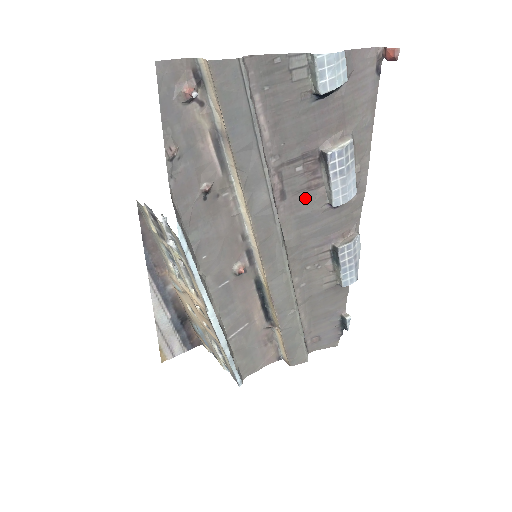
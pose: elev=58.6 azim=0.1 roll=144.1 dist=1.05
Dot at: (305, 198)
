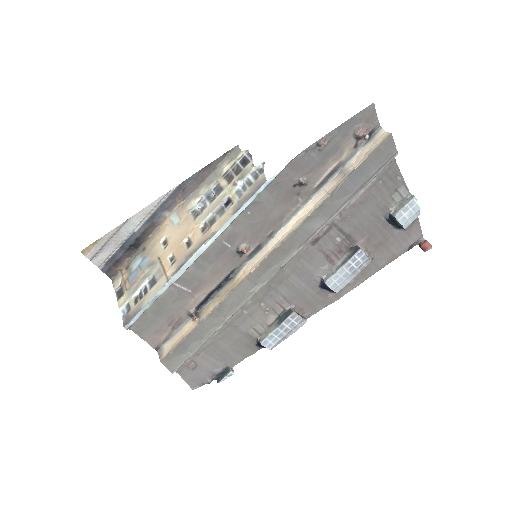
Dot at: (319, 259)
